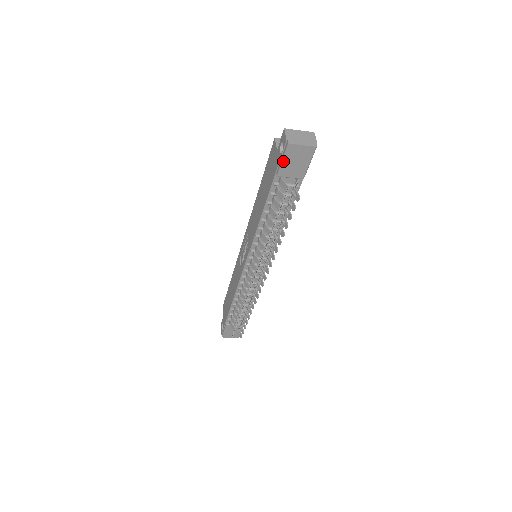
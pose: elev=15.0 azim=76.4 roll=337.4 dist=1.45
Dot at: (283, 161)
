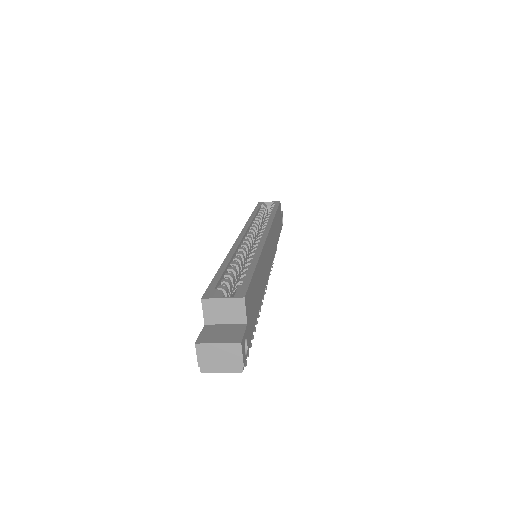
Dot at: occluded
